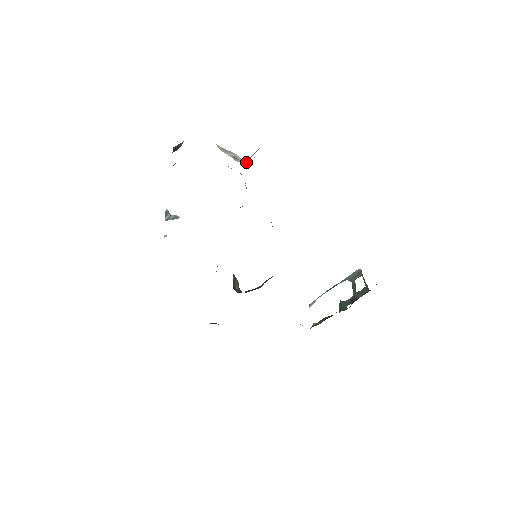
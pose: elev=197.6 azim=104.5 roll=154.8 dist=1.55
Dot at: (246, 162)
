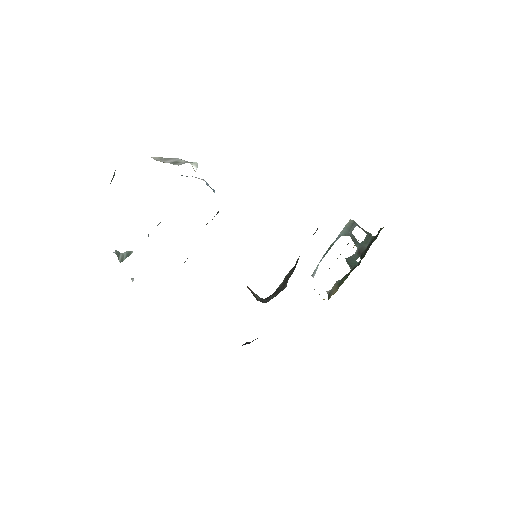
Dot at: (194, 162)
